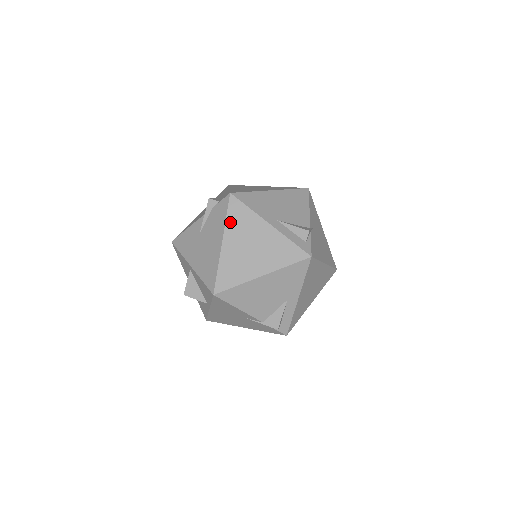
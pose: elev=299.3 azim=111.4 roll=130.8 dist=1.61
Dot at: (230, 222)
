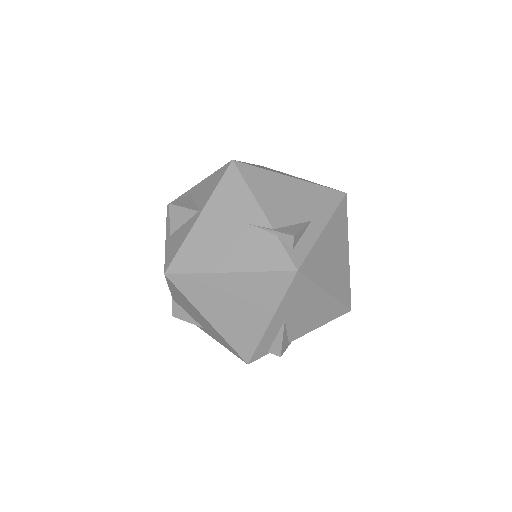
Dot at: occluded
